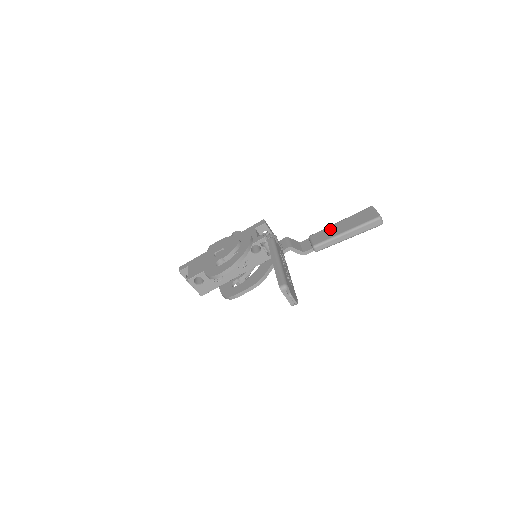
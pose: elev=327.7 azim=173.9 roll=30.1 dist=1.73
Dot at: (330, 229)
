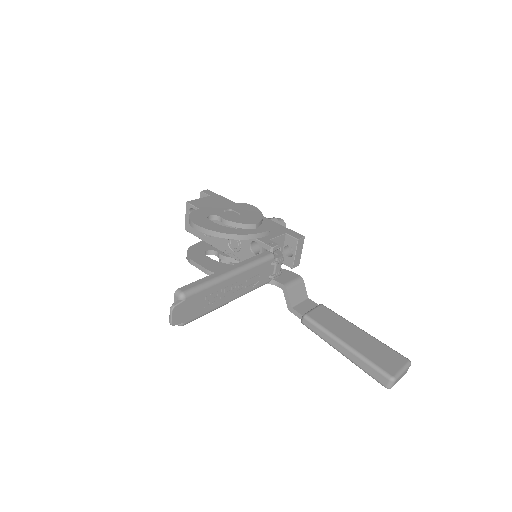
Dot at: (343, 323)
